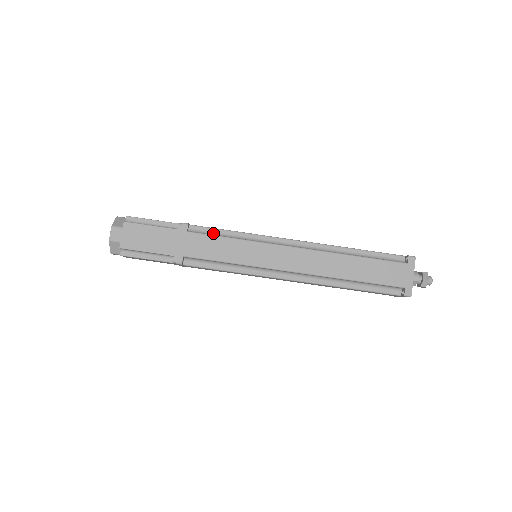
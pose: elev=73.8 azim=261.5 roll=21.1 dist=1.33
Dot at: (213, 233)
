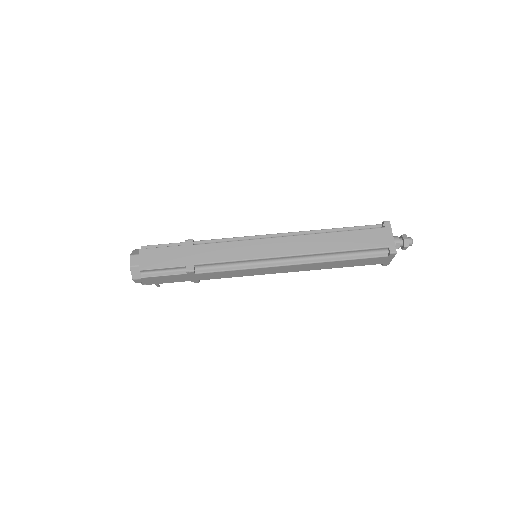
Dot at: occluded
